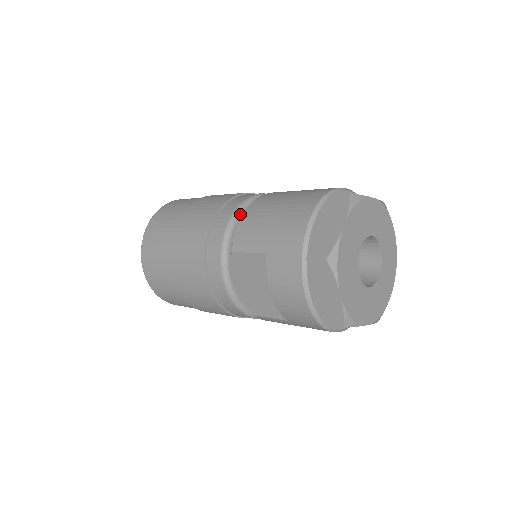
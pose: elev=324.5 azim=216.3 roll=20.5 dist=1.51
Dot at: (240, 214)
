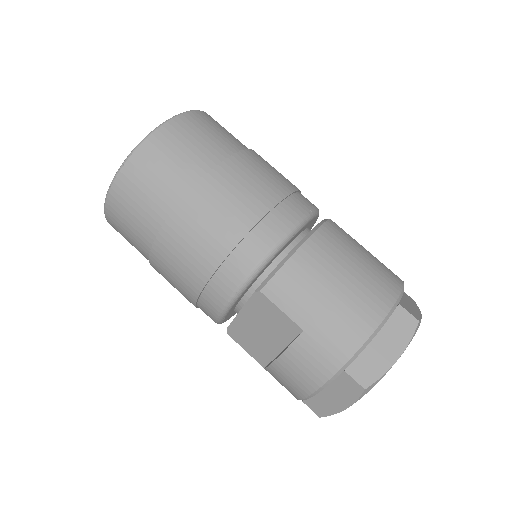
Dot at: (288, 241)
